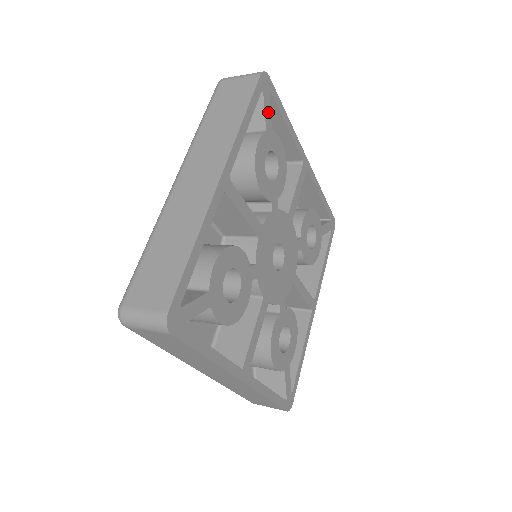
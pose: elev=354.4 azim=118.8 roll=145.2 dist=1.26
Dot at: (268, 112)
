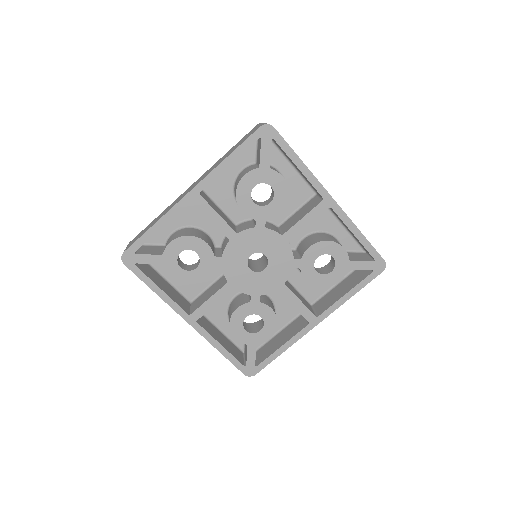
Dot at: (266, 154)
